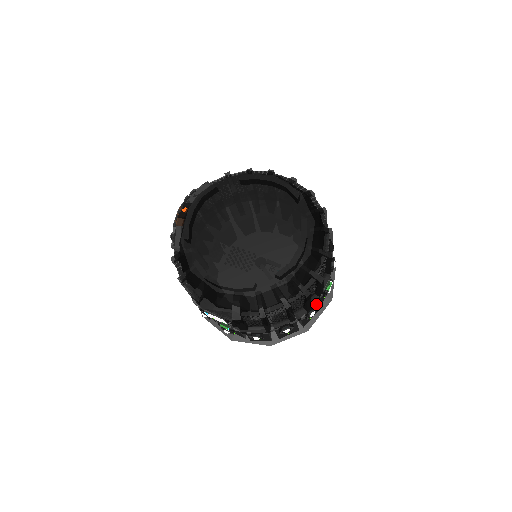
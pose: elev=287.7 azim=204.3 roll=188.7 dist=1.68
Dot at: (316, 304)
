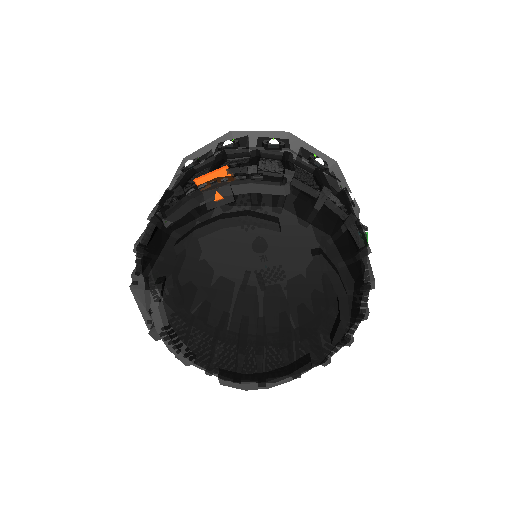
Dot at: occluded
